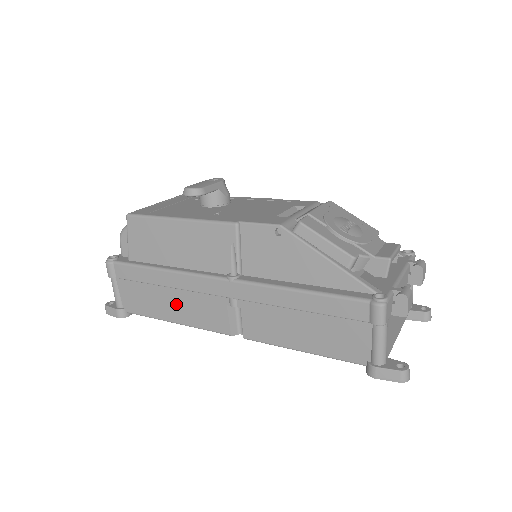
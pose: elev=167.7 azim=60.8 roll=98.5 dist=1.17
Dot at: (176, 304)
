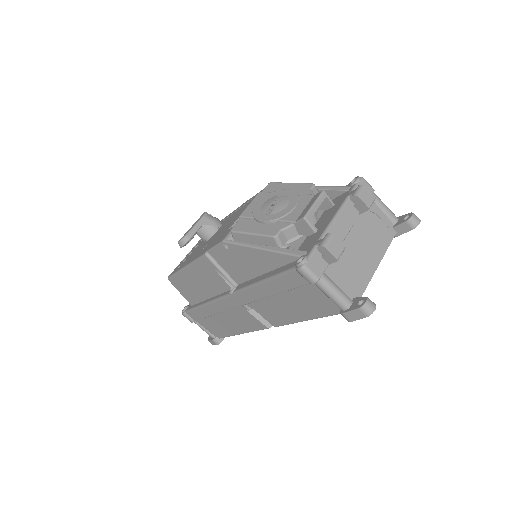
Dot at: (229, 322)
